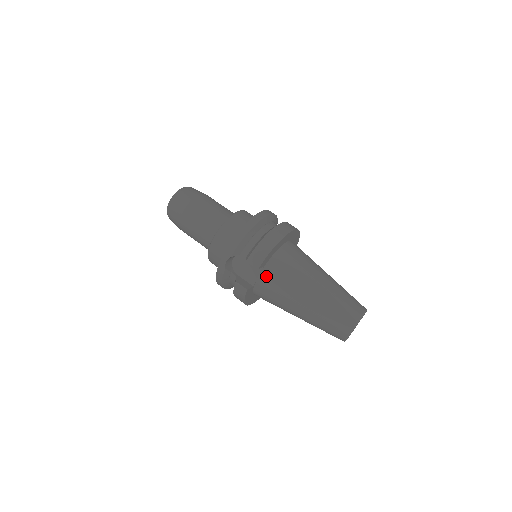
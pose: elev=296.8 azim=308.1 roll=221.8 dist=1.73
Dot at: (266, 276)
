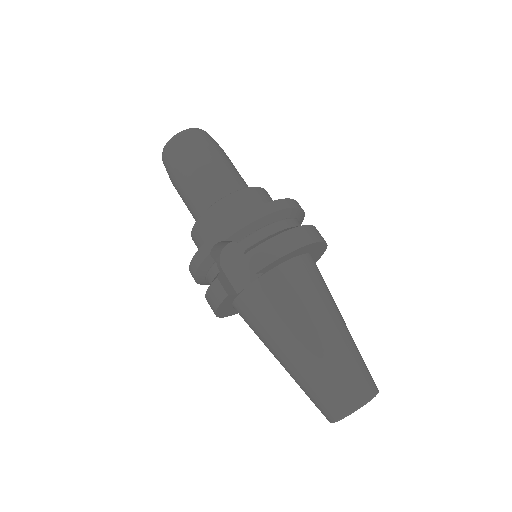
Dot at: (262, 287)
